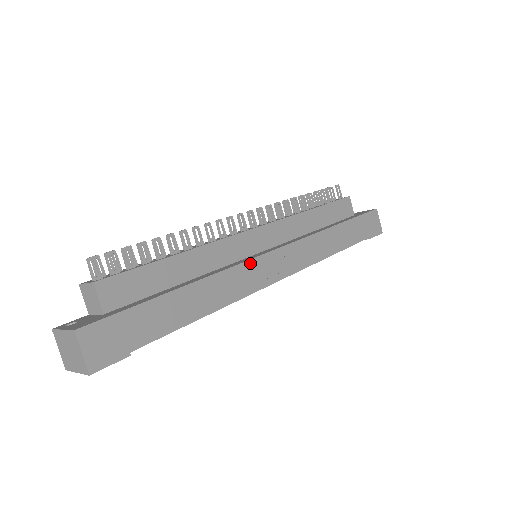
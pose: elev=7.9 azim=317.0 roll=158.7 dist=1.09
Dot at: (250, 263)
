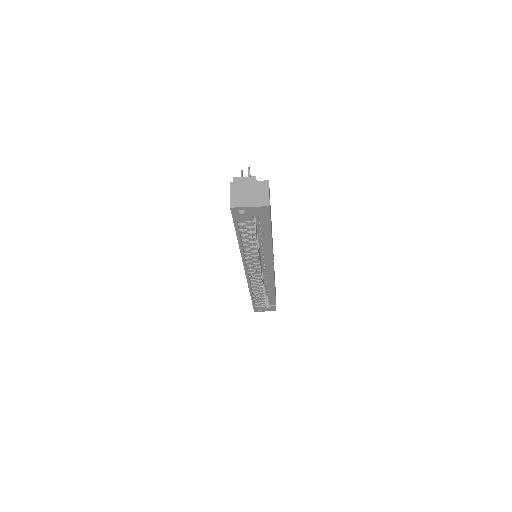
Dot at: occluded
